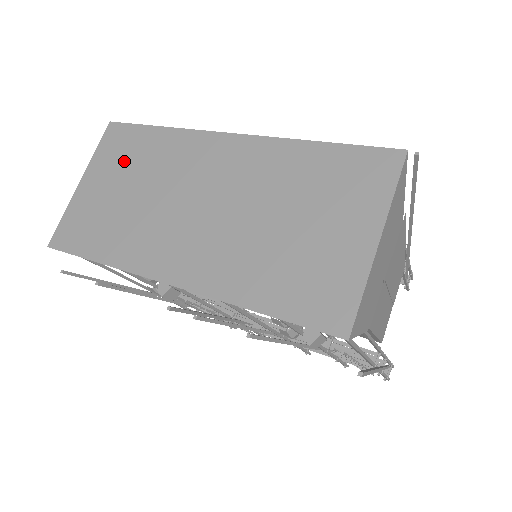
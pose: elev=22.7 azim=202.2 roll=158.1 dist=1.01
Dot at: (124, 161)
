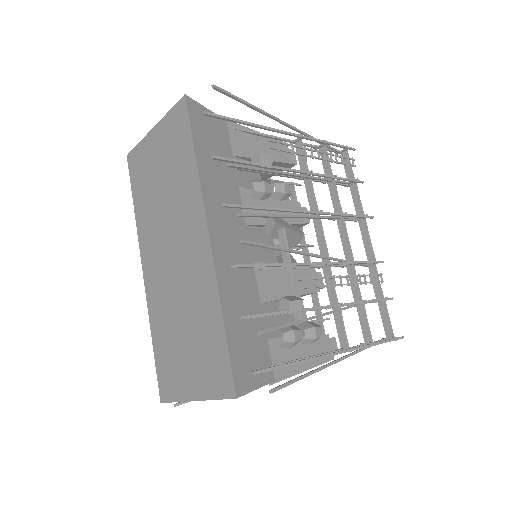
Dot at: (171, 152)
